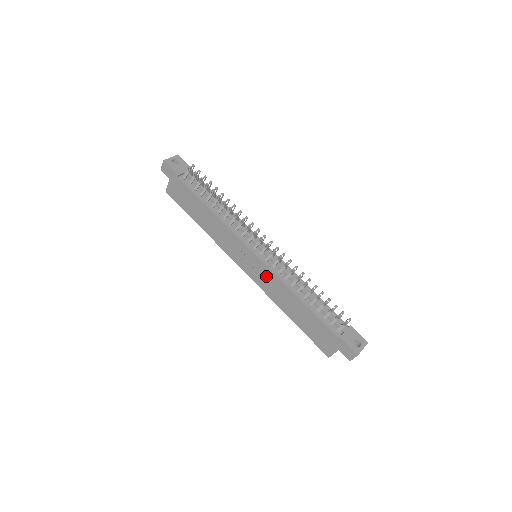
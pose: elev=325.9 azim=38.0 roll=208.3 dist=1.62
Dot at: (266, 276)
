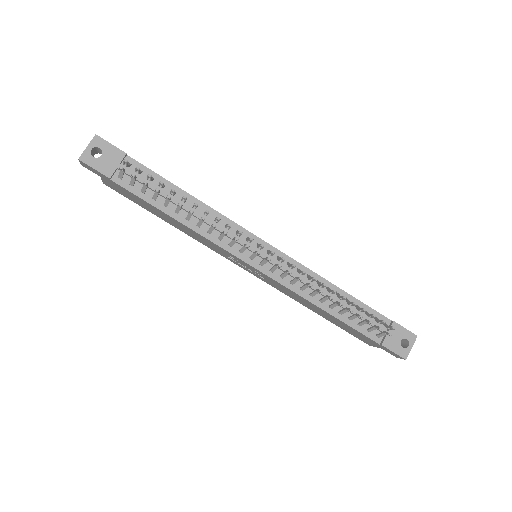
Dot at: (275, 284)
